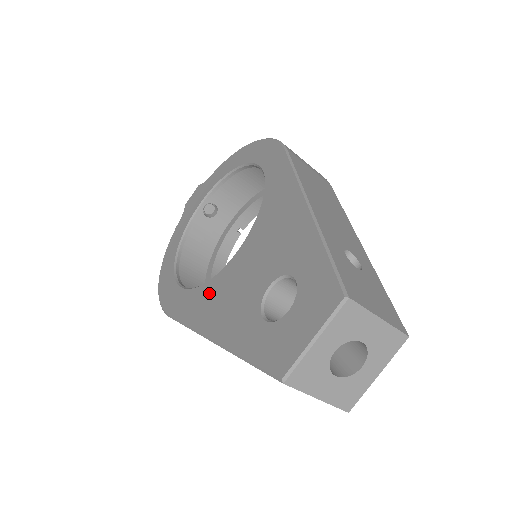
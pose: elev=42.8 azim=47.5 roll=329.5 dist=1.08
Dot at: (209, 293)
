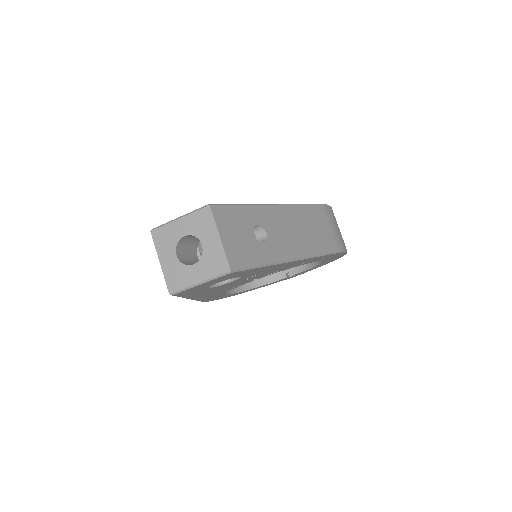
Dot at: occluded
